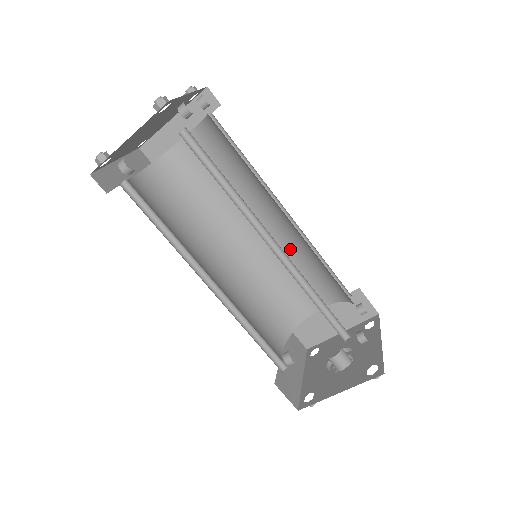
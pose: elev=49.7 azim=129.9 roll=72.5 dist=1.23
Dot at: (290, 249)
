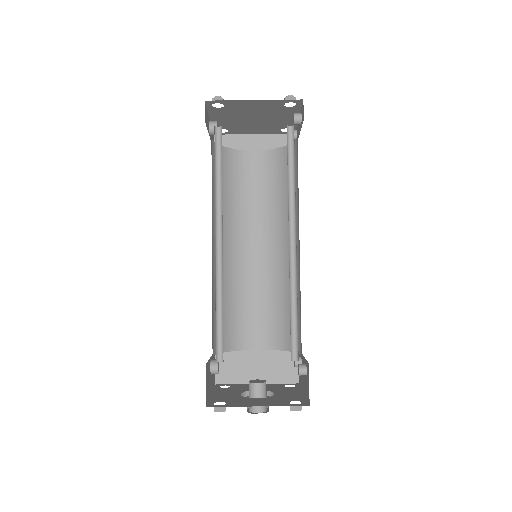
Dot at: (269, 281)
